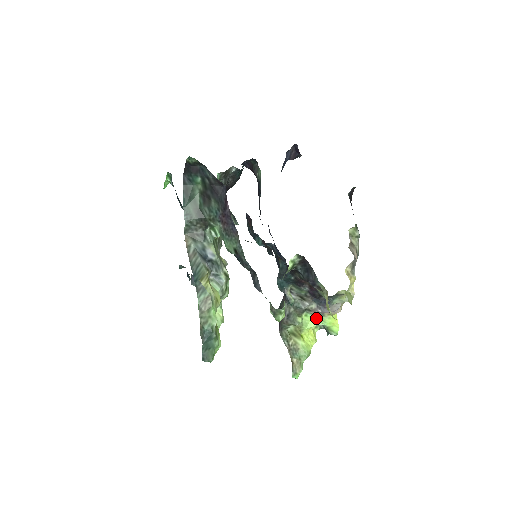
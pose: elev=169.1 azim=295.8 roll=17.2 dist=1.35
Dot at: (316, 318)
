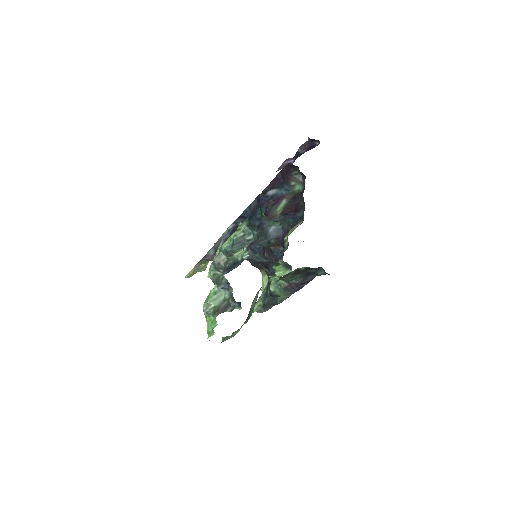
Dot at: occluded
